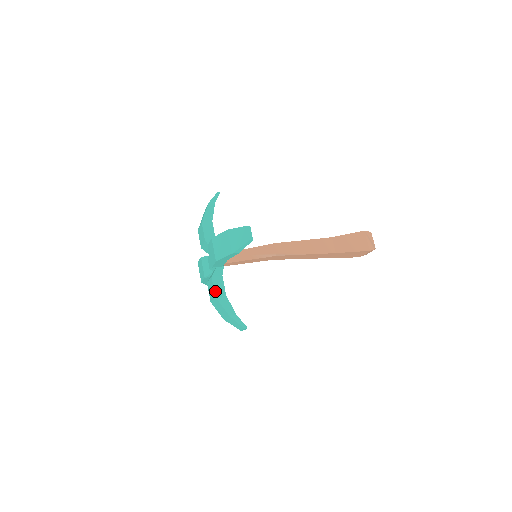
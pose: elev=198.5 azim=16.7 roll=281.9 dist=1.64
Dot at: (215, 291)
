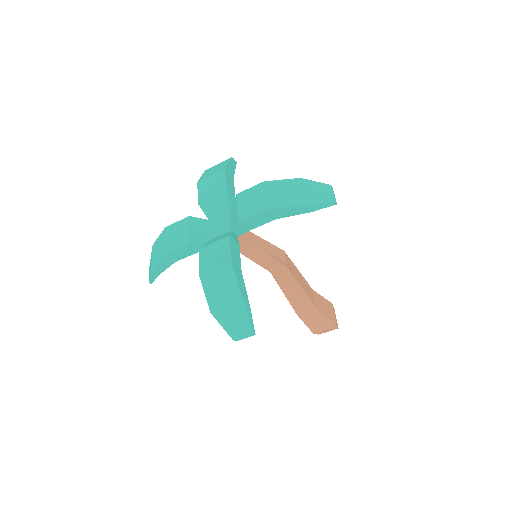
Dot at: (232, 256)
